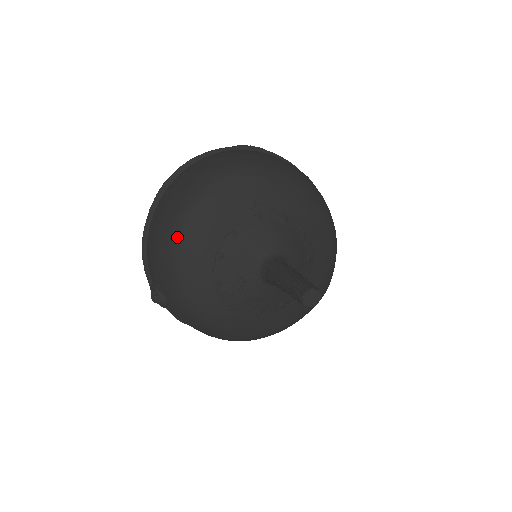
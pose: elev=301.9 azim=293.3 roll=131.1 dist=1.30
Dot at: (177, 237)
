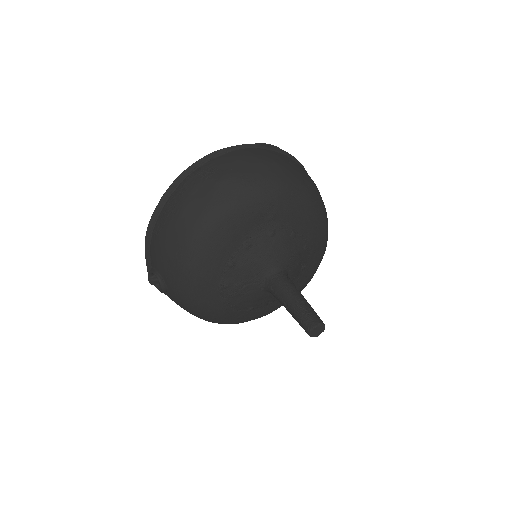
Dot at: (194, 242)
